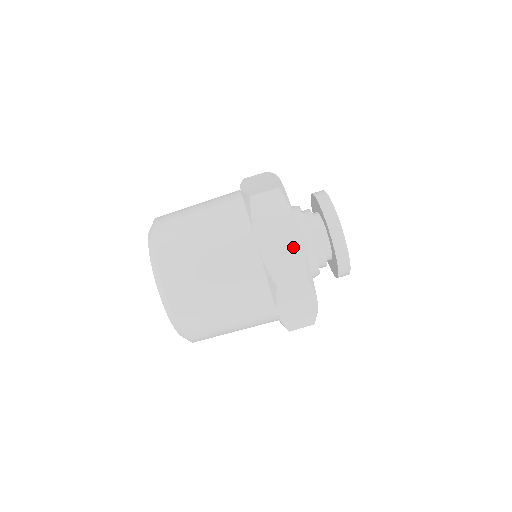
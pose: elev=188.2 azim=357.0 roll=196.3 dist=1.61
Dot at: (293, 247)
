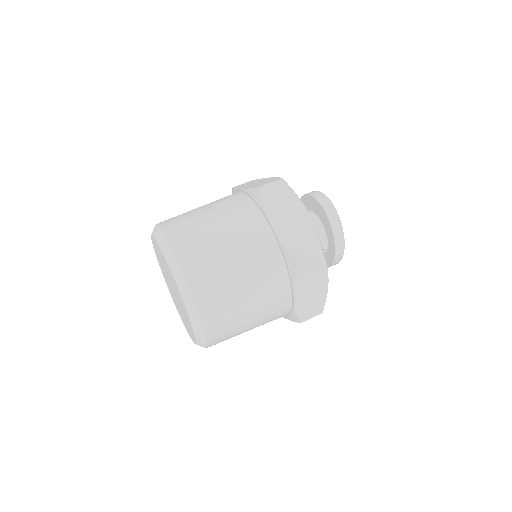
Dot at: (320, 296)
